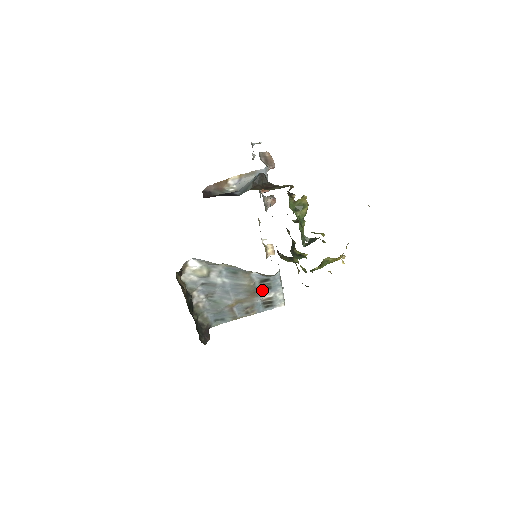
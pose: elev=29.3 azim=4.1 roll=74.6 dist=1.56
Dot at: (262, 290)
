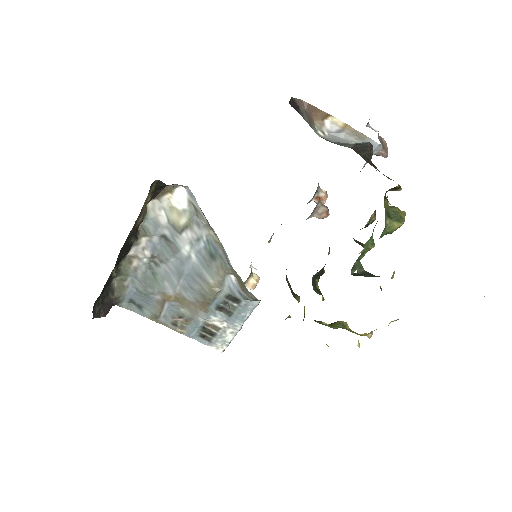
Dot at: (218, 309)
